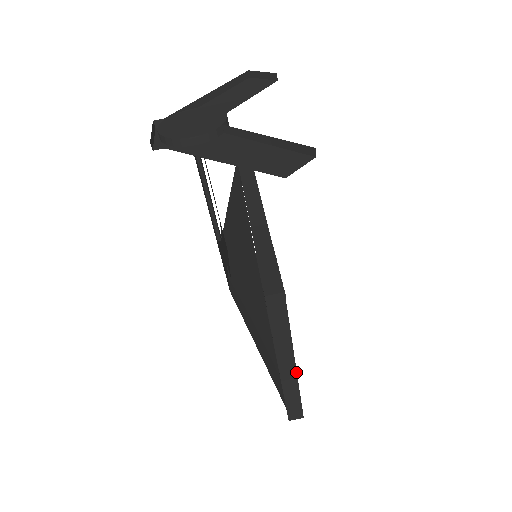
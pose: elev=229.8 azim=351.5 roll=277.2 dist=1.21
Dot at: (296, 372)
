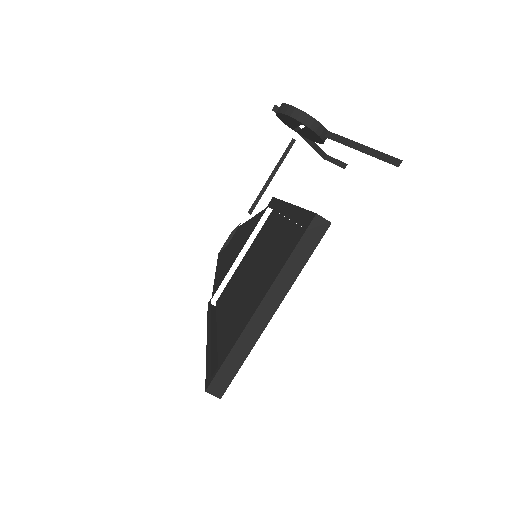
Dot at: (267, 324)
